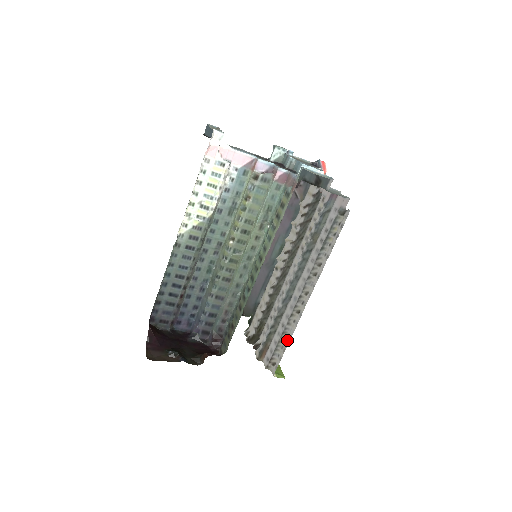
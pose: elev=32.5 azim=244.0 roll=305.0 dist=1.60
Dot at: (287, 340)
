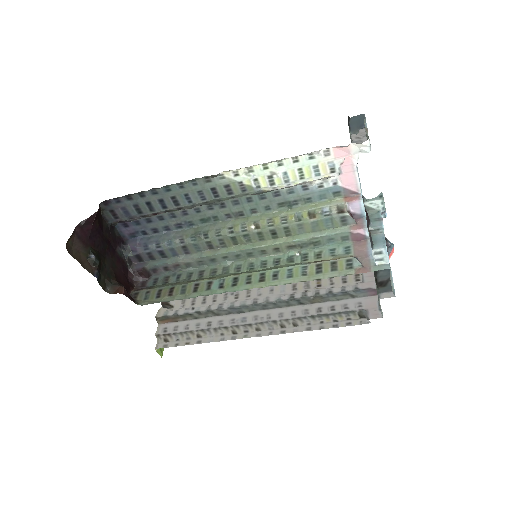
Dot at: (199, 339)
